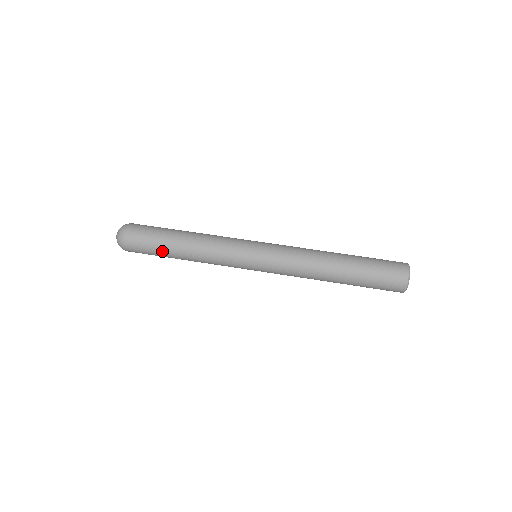
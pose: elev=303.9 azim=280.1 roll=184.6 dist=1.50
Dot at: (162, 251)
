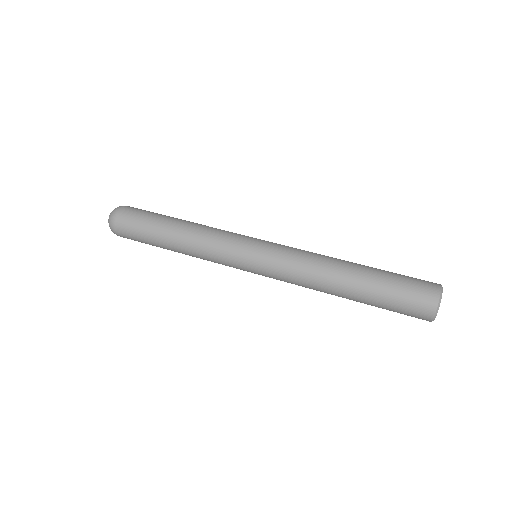
Dot at: (155, 222)
